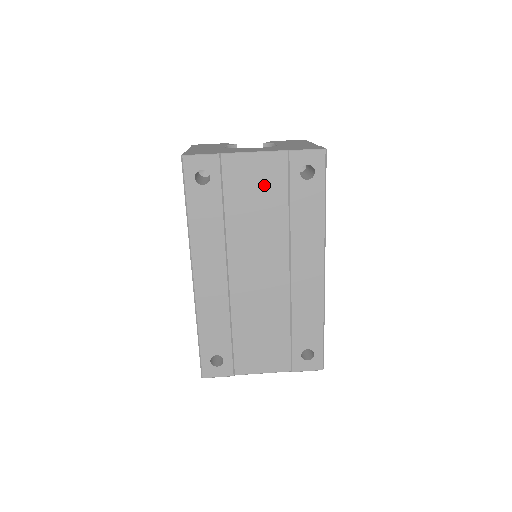
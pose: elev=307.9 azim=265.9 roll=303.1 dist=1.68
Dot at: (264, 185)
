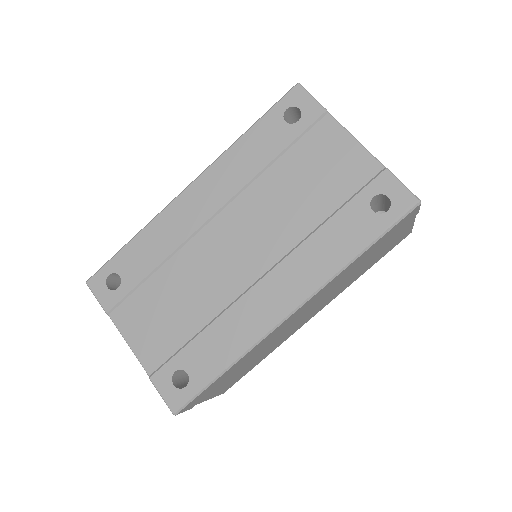
Dot at: (331, 175)
